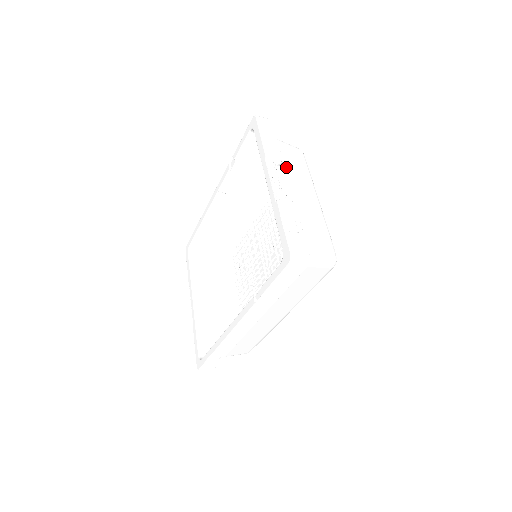
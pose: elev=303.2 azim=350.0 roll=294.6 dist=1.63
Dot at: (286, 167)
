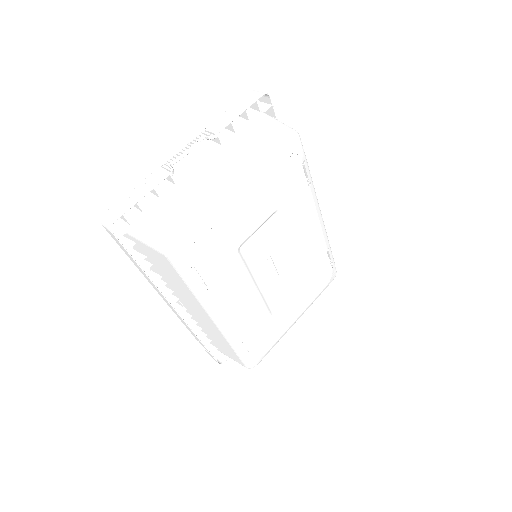
Dot at: (236, 145)
